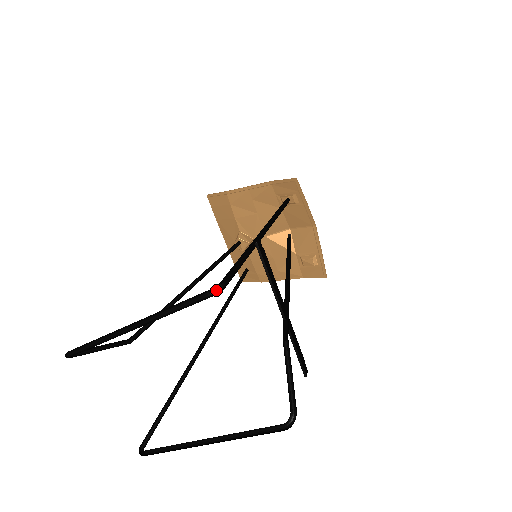
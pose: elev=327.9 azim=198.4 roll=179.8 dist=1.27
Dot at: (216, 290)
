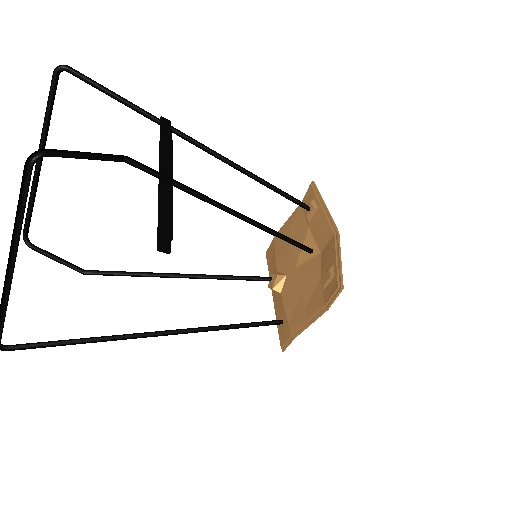
Dot at: (58, 66)
